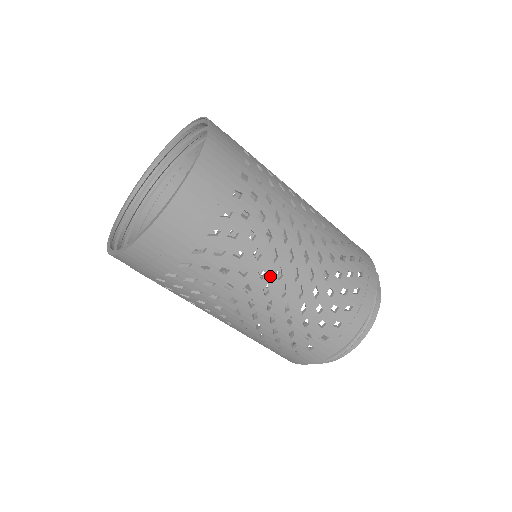
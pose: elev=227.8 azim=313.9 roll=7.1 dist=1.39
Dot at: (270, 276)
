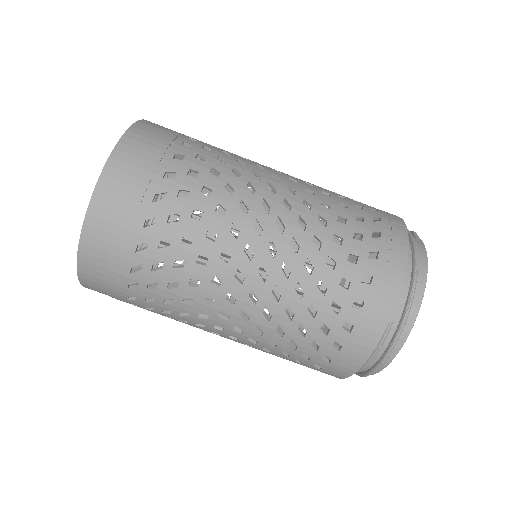
Dot at: (246, 233)
